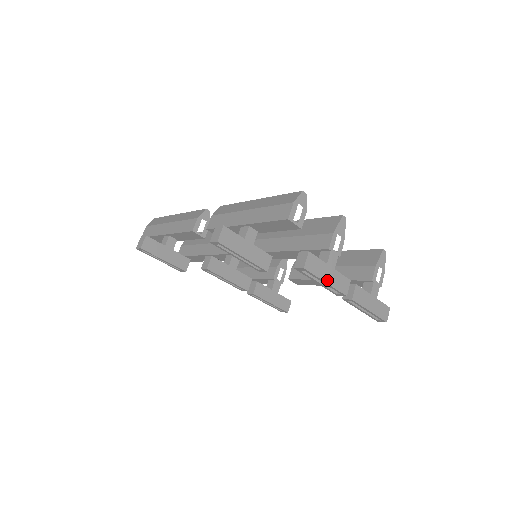
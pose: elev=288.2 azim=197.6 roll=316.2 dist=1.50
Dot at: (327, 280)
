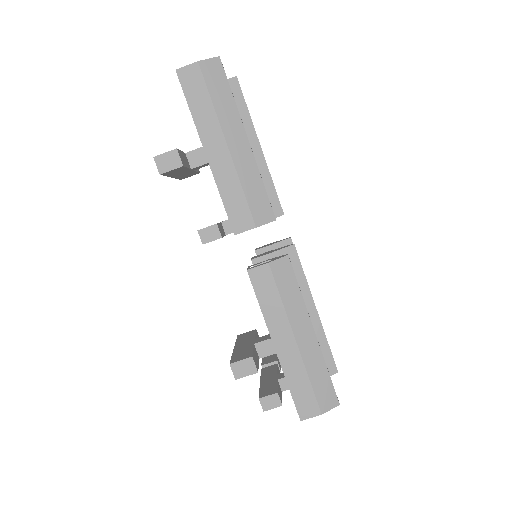
Dot at: occluded
